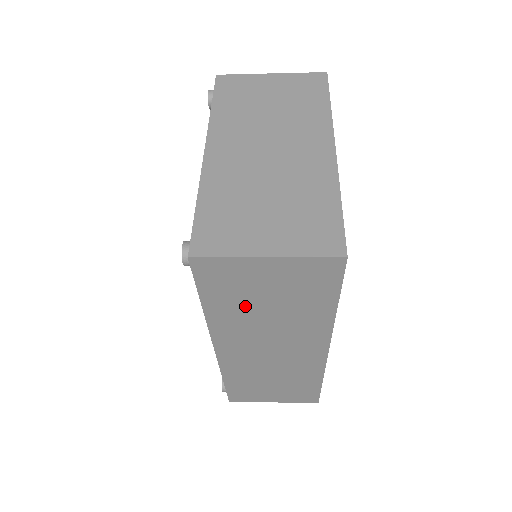
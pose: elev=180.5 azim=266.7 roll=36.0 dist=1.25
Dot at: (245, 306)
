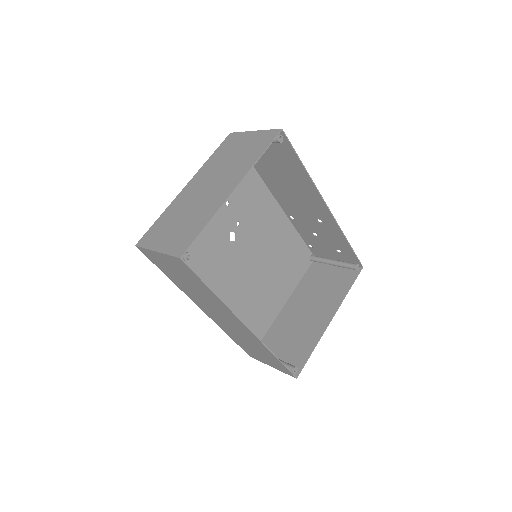
Dot at: (180, 280)
